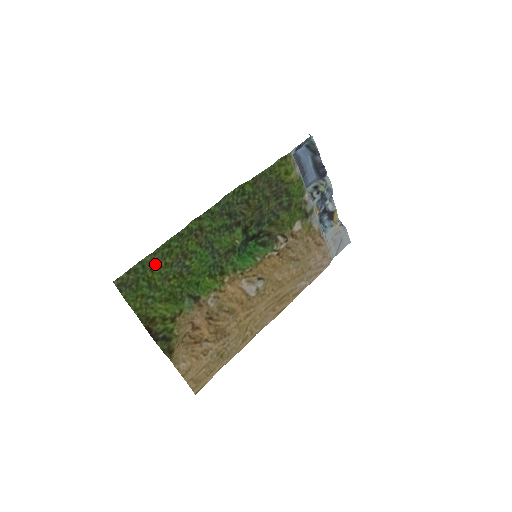
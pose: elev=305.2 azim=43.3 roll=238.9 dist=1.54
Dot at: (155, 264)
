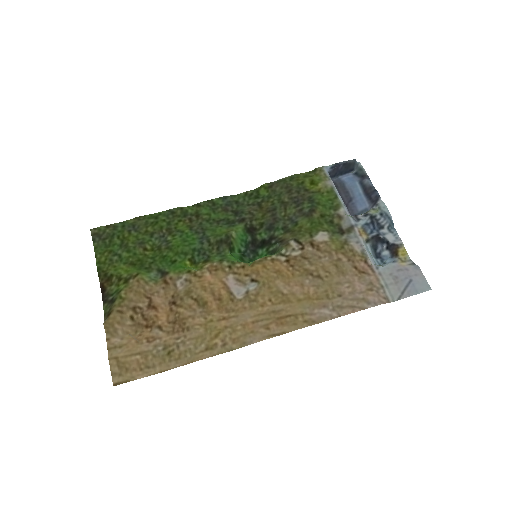
Dot at: (135, 228)
